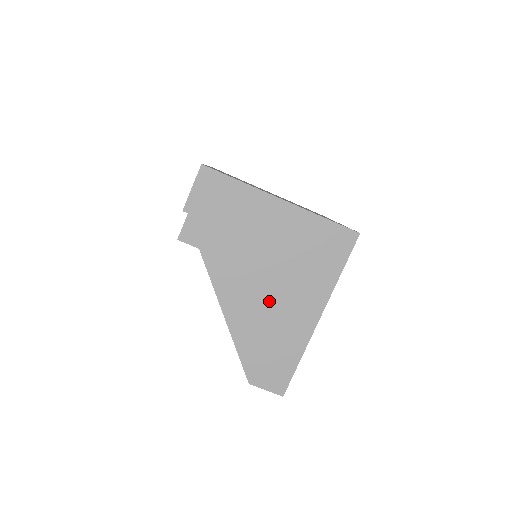
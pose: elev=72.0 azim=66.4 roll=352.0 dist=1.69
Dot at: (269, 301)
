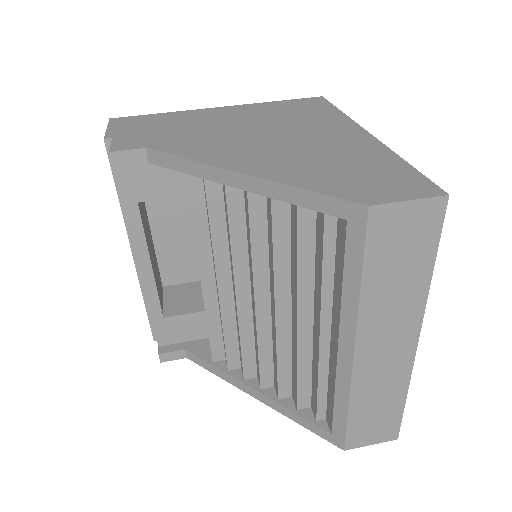
Dot at: (285, 144)
